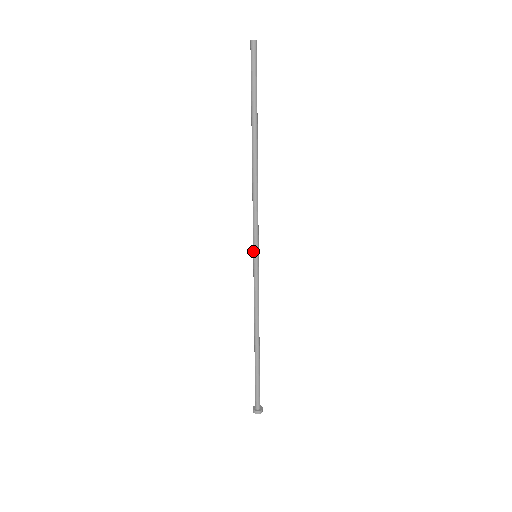
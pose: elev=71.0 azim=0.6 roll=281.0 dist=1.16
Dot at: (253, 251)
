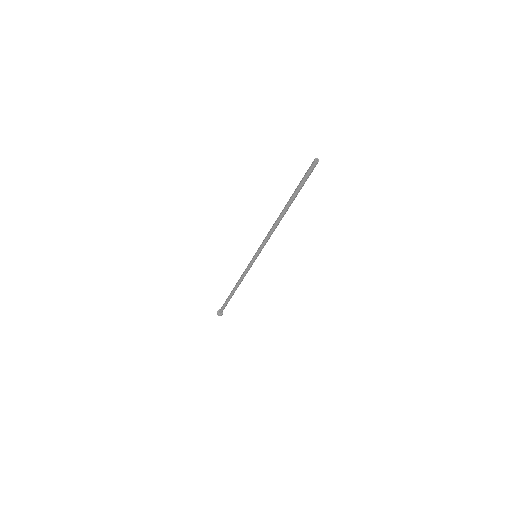
Dot at: (255, 253)
